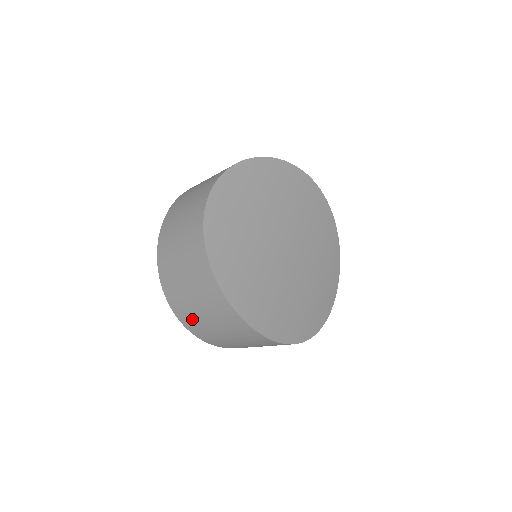
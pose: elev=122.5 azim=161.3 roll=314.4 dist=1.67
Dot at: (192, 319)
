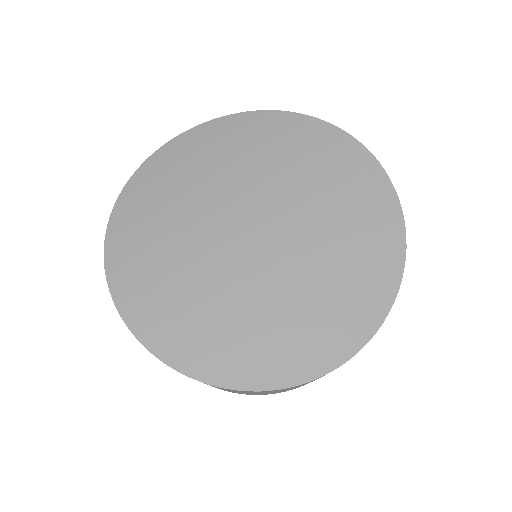
Dot at: occluded
